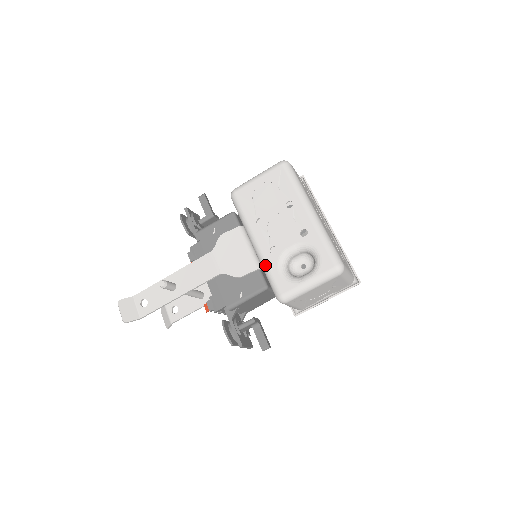
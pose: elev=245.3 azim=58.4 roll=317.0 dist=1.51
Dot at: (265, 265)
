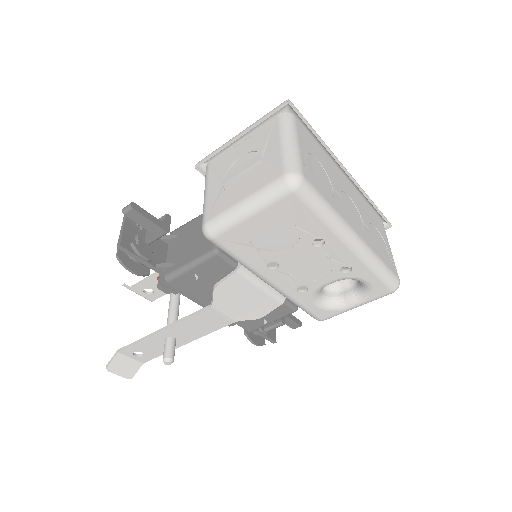
Dot at: (293, 302)
